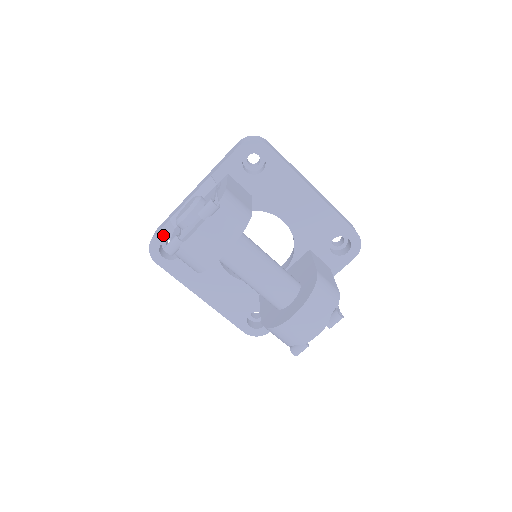
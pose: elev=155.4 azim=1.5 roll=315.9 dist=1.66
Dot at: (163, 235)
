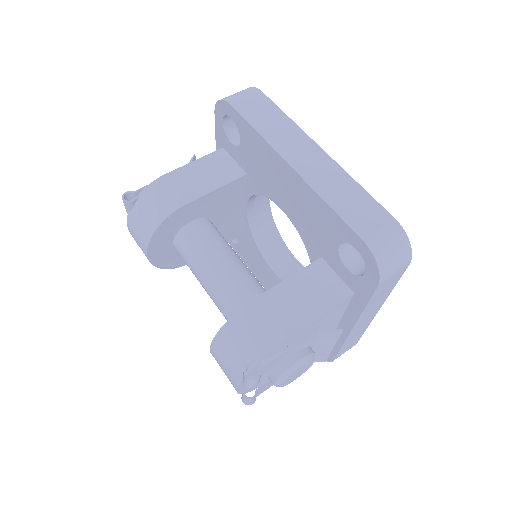
Dot at: occluded
